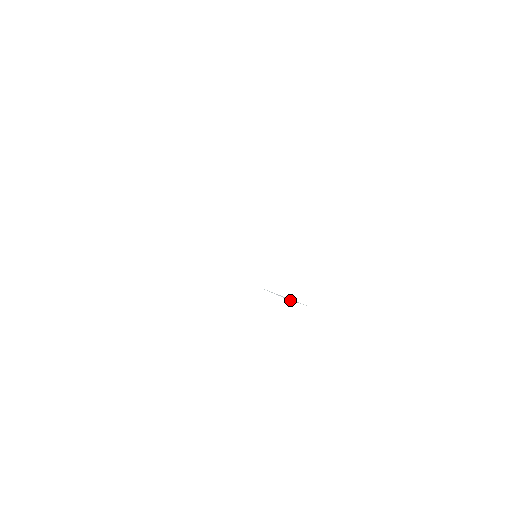
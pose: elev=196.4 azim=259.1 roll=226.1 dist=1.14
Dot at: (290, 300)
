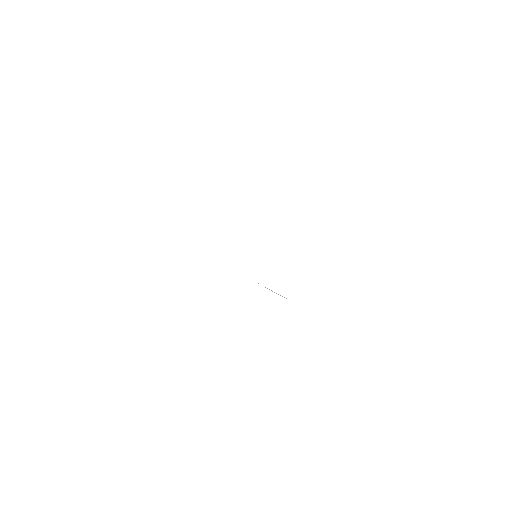
Dot at: occluded
